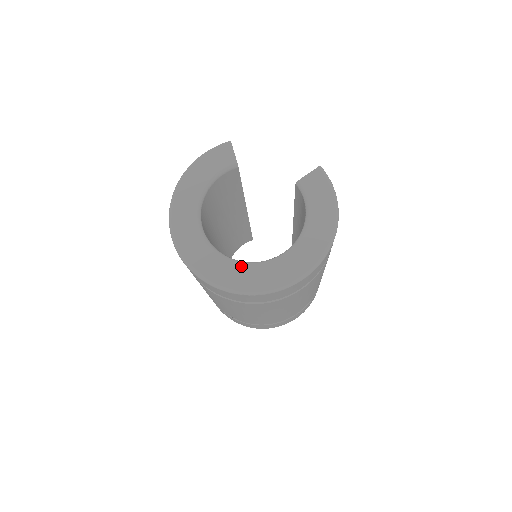
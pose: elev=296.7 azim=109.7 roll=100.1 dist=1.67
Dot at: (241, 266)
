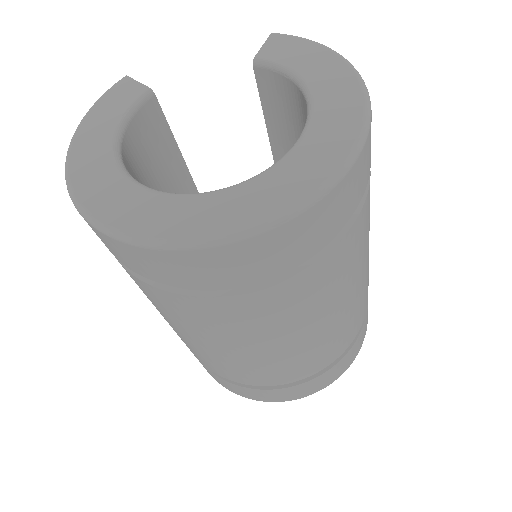
Dot at: (241, 188)
